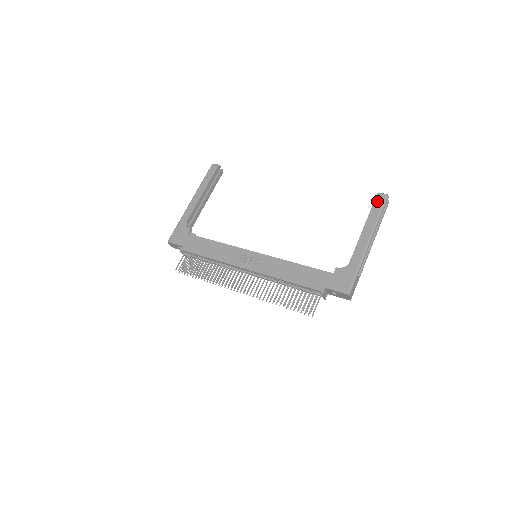
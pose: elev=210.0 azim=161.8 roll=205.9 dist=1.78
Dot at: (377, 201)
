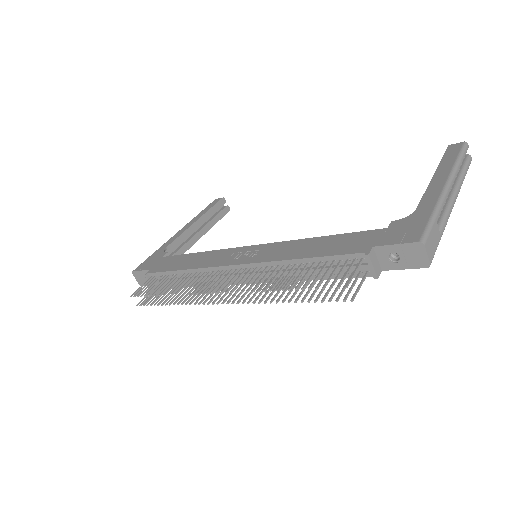
Dot at: (450, 150)
